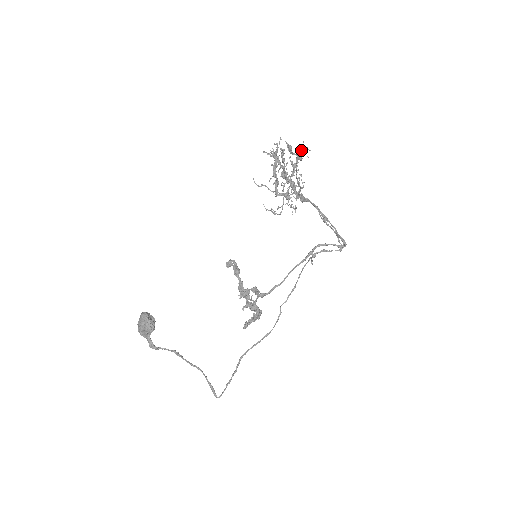
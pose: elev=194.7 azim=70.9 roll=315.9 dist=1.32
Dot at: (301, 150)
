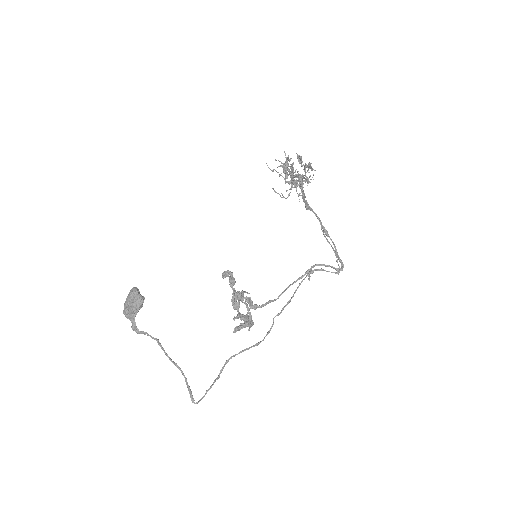
Dot at: (309, 162)
